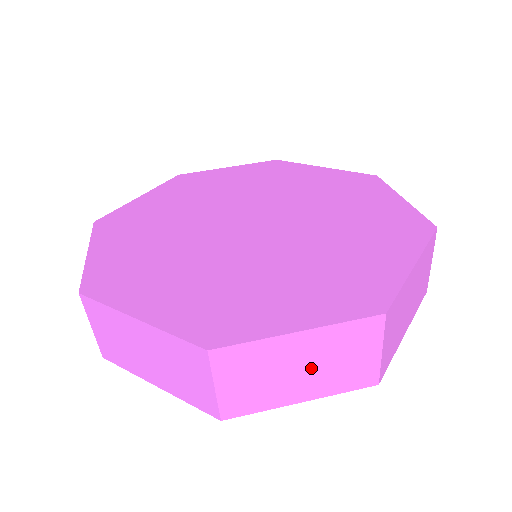
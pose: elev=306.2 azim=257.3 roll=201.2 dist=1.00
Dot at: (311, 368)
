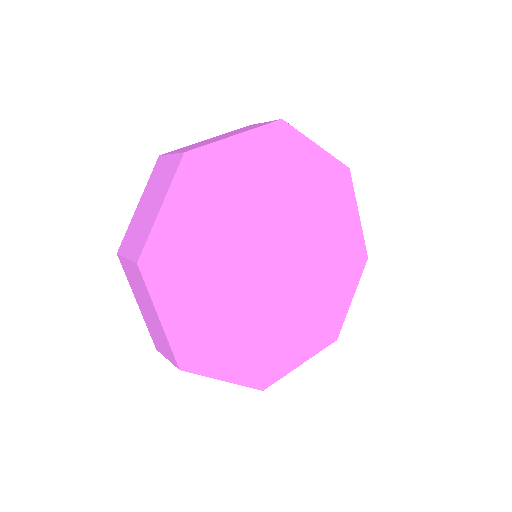
Dot at: occluded
